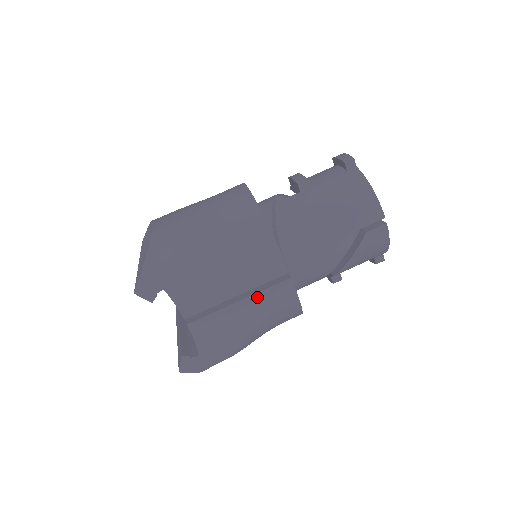
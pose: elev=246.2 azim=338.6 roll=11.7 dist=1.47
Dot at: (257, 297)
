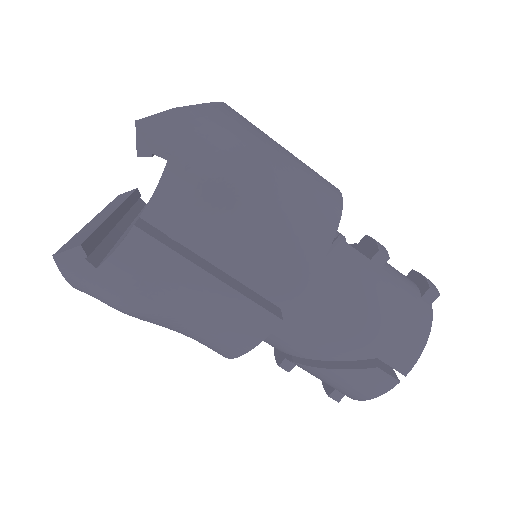
Dot at: (231, 294)
